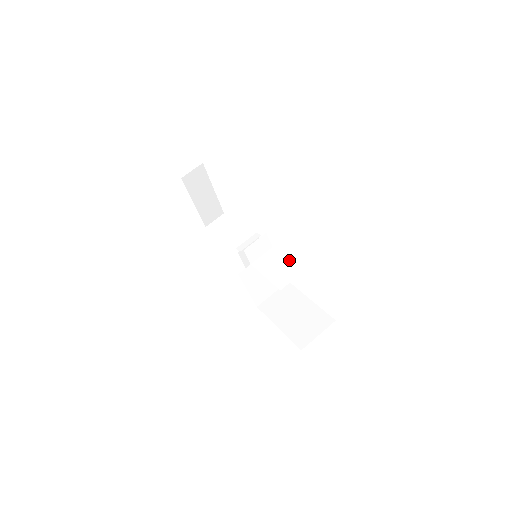
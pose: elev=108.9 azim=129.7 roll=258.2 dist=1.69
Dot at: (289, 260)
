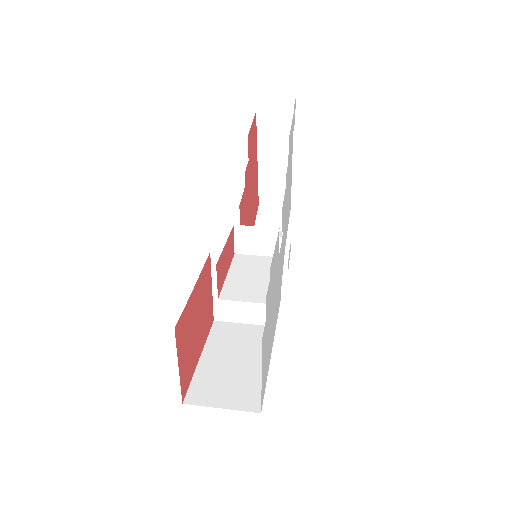
Dot at: (273, 281)
